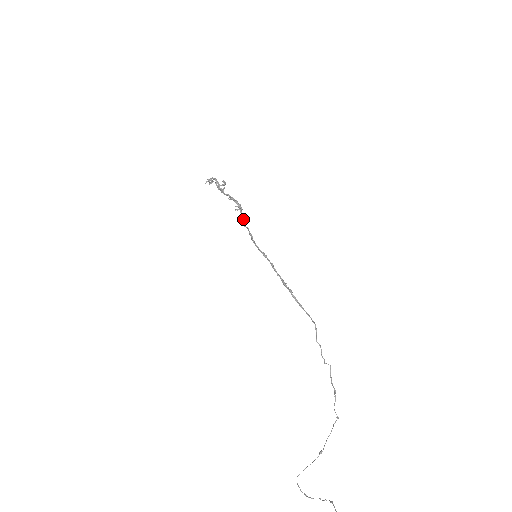
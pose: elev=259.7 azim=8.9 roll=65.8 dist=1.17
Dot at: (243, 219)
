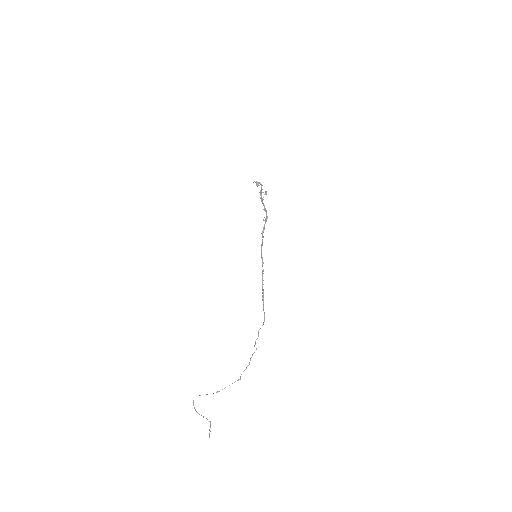
Dot at: (264, 229)
